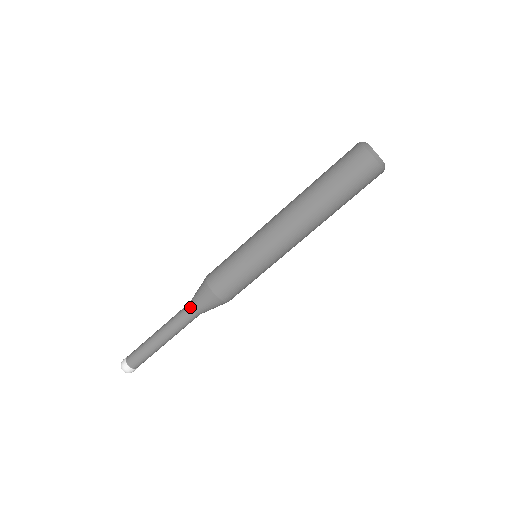
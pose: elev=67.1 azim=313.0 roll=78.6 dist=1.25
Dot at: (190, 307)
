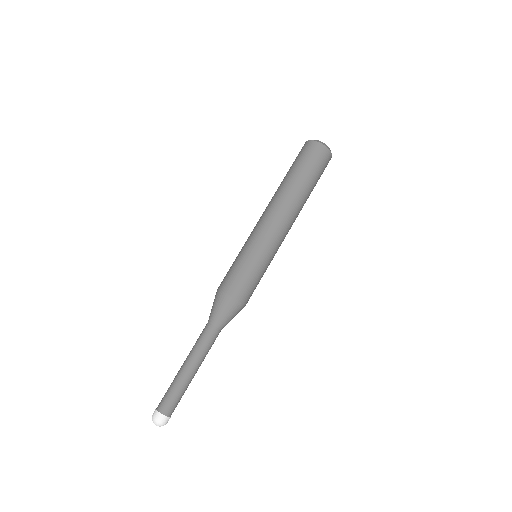
Dot at: (213, 325)
